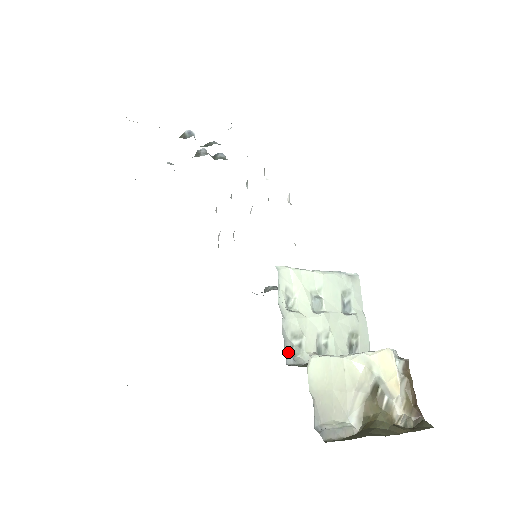
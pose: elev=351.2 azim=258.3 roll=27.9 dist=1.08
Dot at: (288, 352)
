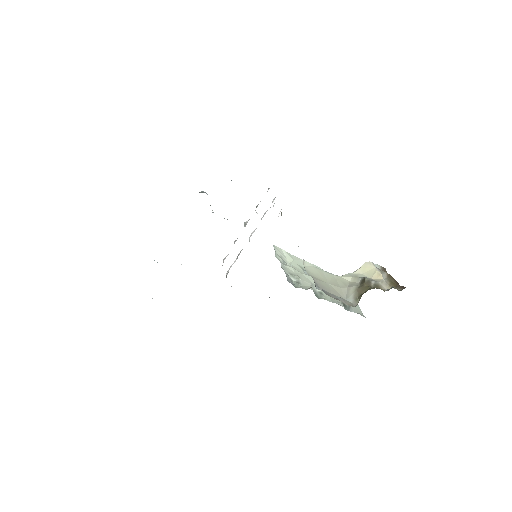
Dot at: (288, 279)
